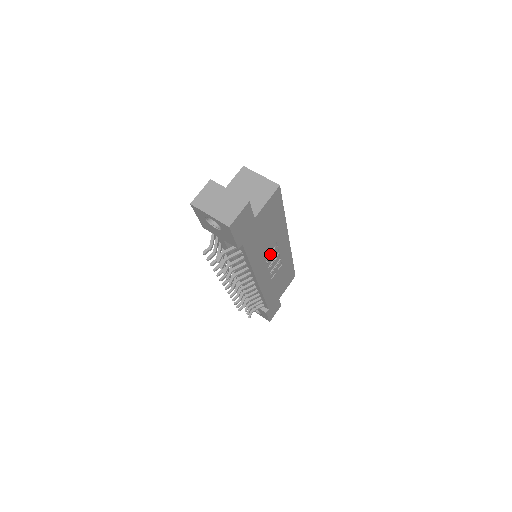
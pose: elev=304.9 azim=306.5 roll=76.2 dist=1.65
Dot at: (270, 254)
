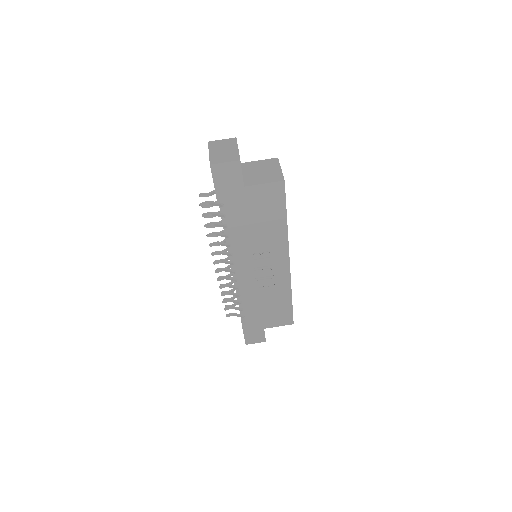
Dot at: (259, 253)
